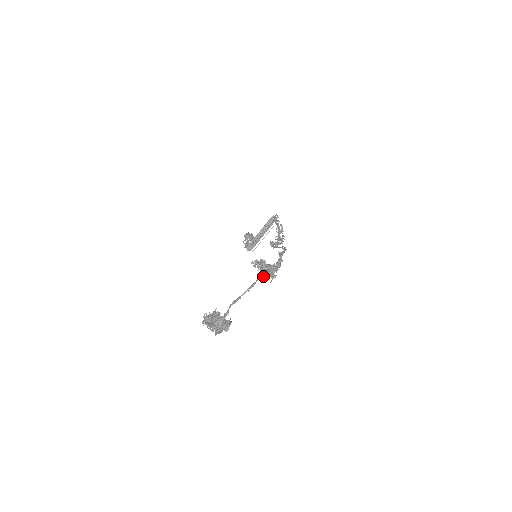
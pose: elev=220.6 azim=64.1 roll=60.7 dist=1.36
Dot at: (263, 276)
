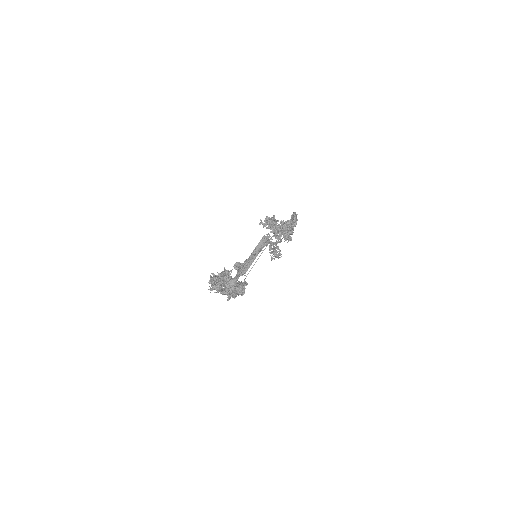
Dot at: (278, 232)
